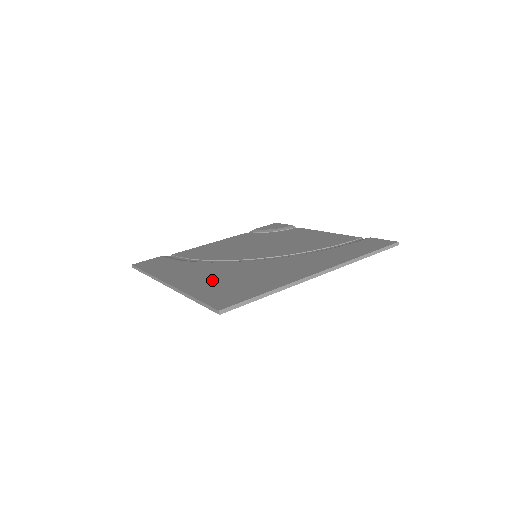
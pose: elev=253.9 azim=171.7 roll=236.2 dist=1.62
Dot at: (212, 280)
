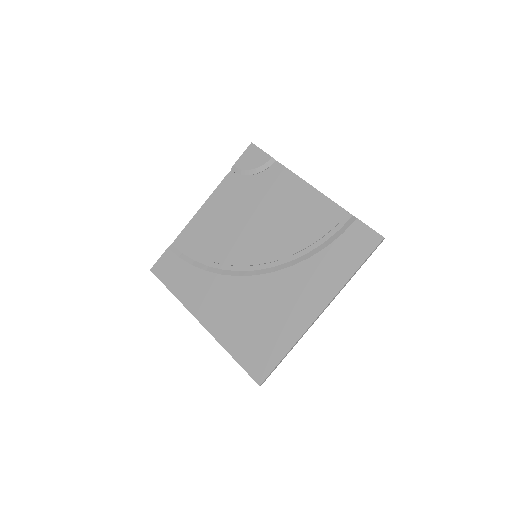
Dot at: (236, 322)
